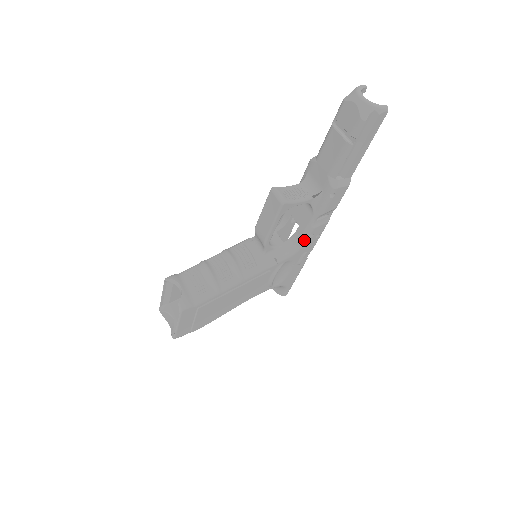
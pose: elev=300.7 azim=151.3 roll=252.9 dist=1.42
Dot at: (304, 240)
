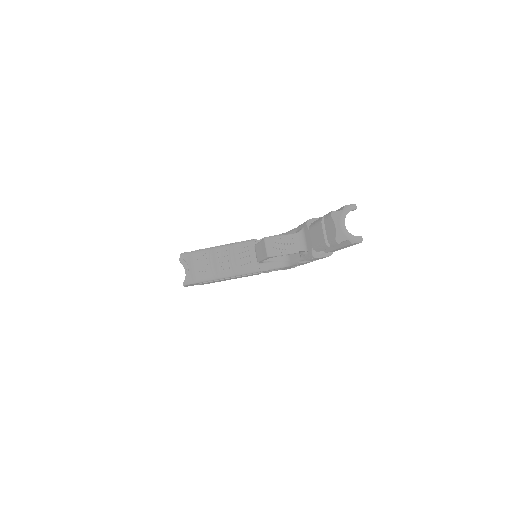
Dot at: (293, 264)
